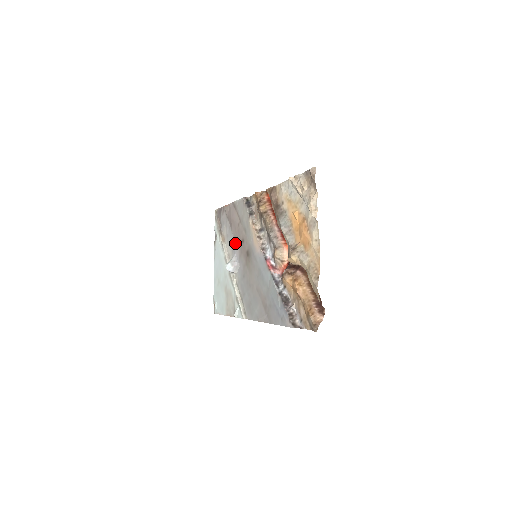
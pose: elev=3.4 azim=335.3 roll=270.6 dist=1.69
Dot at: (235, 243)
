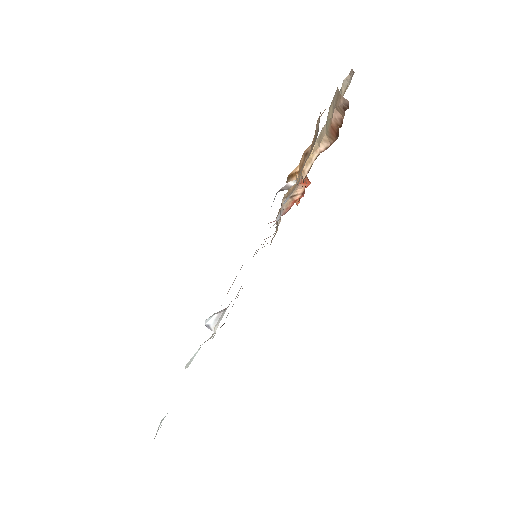
Dot at: occluded
